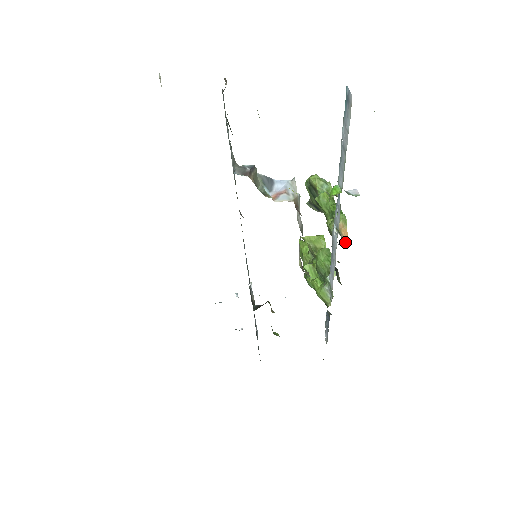
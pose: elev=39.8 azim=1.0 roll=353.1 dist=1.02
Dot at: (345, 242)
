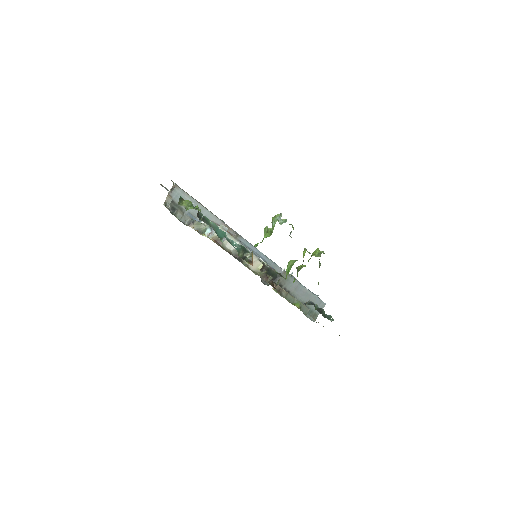
Dot at: occluded
